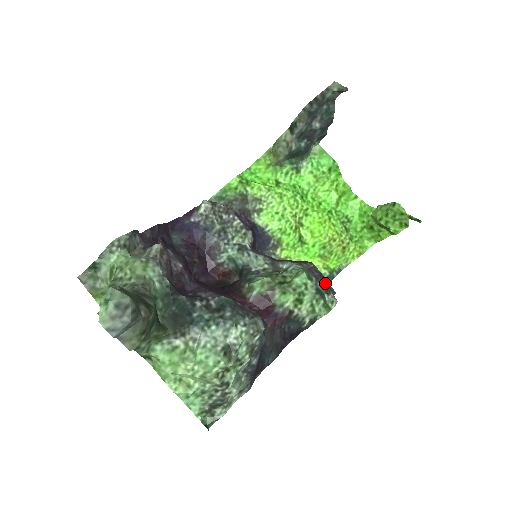
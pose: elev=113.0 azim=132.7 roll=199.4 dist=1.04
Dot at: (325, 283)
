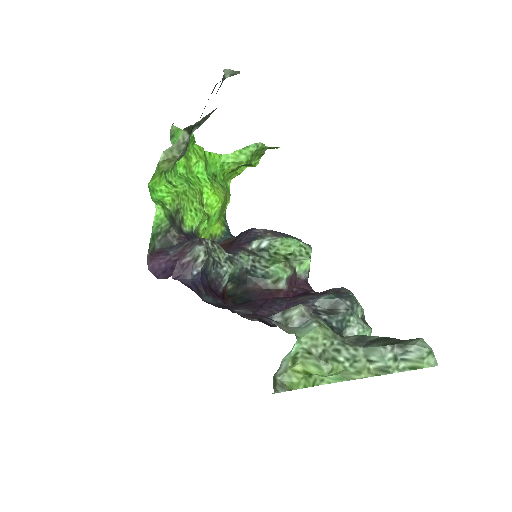
Dot at: (289, 235)
